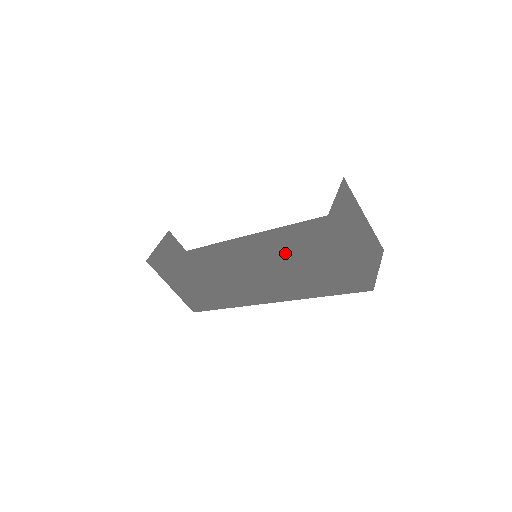
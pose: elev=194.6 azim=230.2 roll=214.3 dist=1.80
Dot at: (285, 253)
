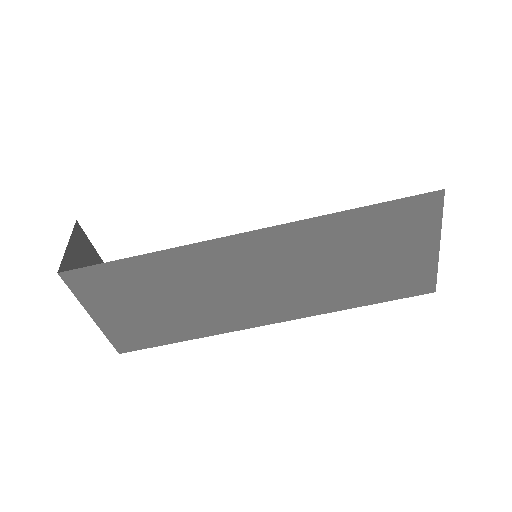
Dot at: (344, 247)
